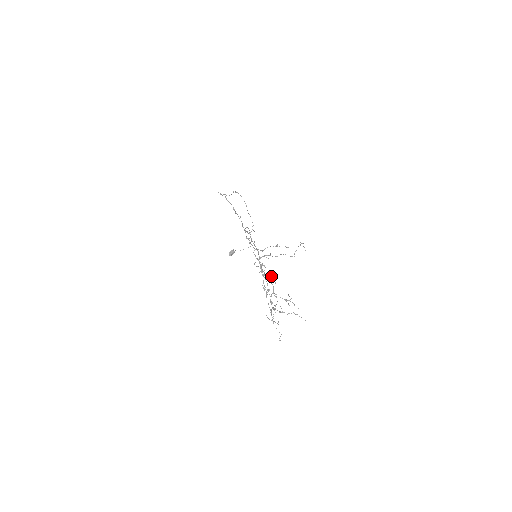
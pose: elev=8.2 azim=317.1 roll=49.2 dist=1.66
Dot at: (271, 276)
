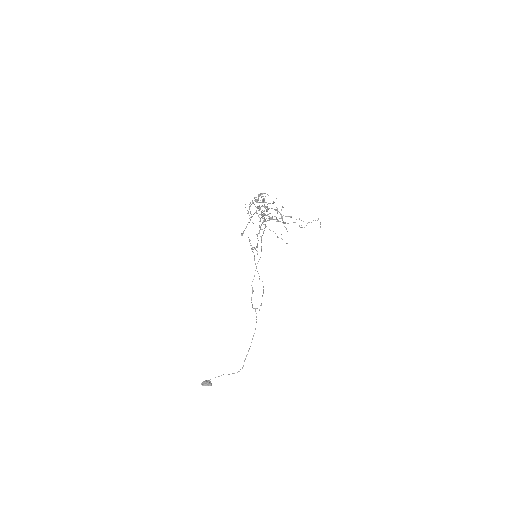
Dot at: occluded
